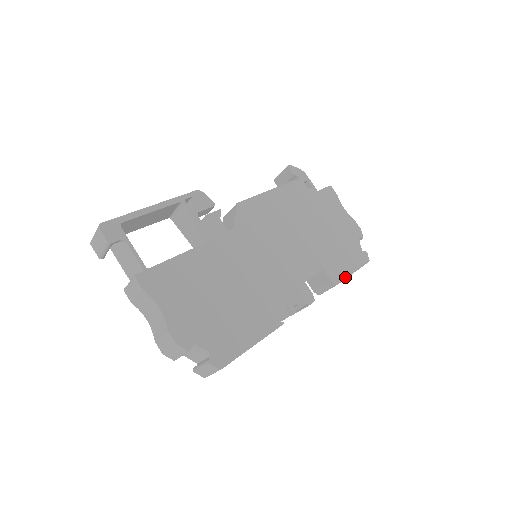
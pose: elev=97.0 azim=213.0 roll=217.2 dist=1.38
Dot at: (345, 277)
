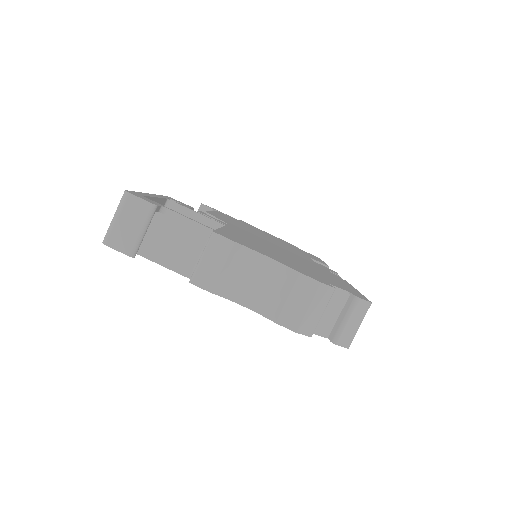
Dot at: (325, 263)
